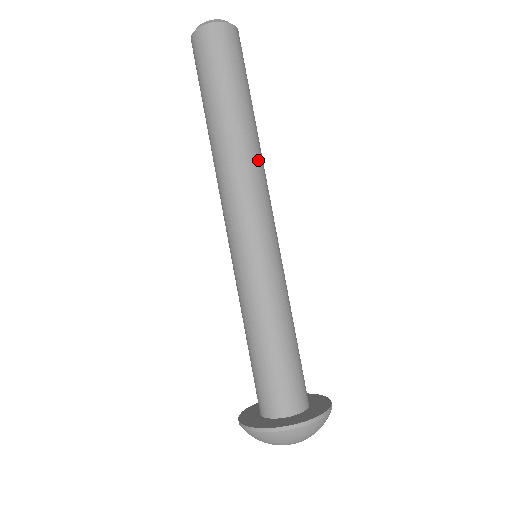
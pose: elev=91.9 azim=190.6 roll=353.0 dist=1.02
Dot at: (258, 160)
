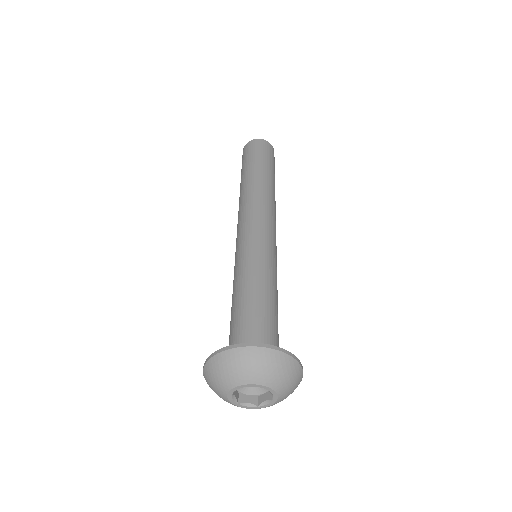
Dot at: (270, 198)
